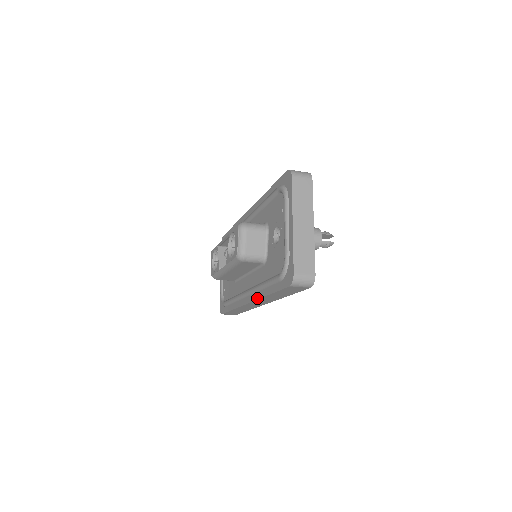
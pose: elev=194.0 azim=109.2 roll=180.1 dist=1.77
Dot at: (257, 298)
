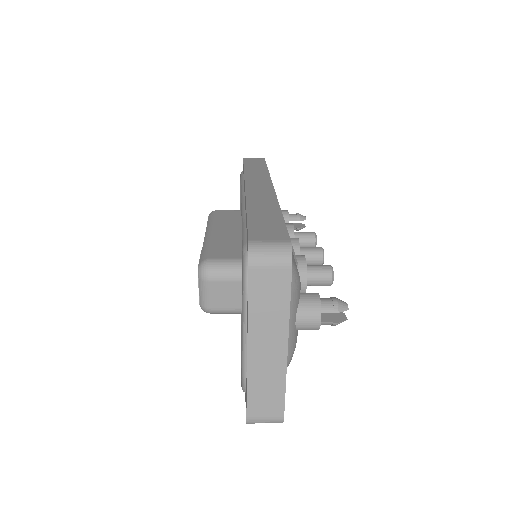
Dot at: occluded
